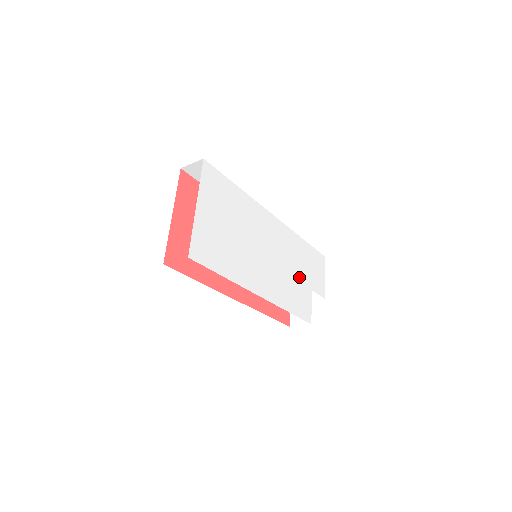
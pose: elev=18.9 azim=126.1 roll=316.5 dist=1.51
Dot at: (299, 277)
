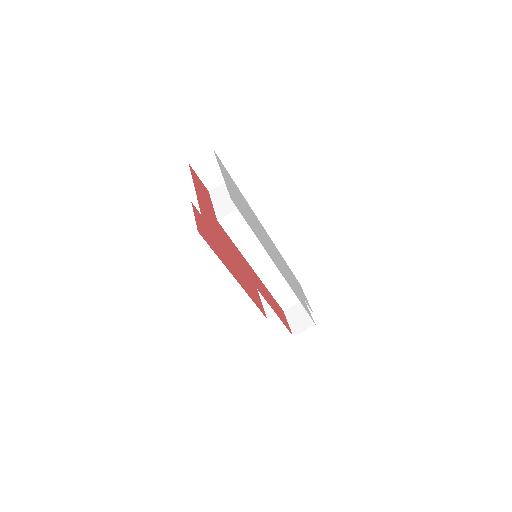
Dot at: (293, 282)
